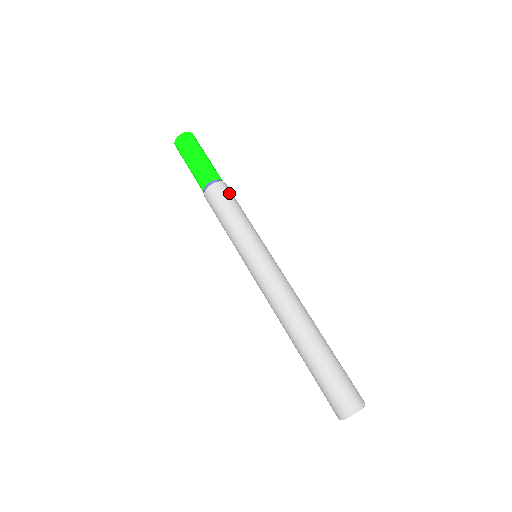
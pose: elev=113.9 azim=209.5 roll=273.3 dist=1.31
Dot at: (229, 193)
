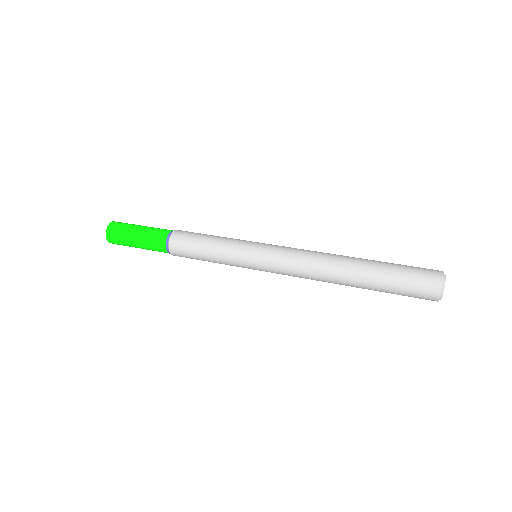
Dot at: occluded
